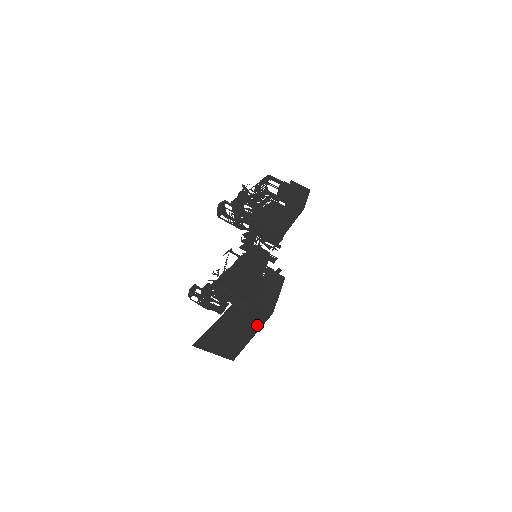
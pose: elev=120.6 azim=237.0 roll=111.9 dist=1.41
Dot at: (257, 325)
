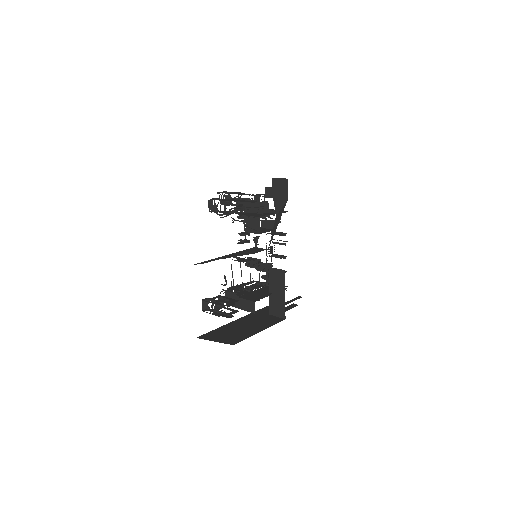
Dot at: (266, 326)
